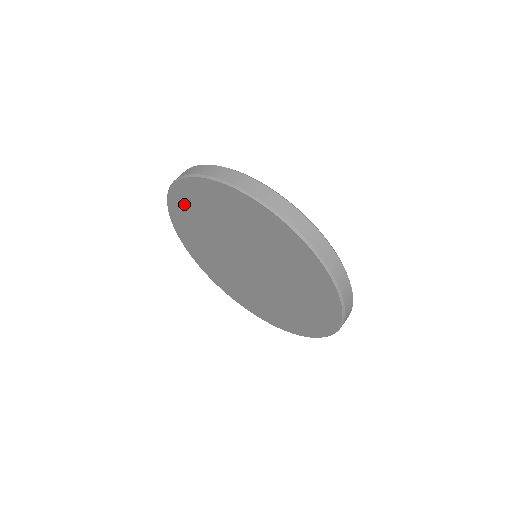
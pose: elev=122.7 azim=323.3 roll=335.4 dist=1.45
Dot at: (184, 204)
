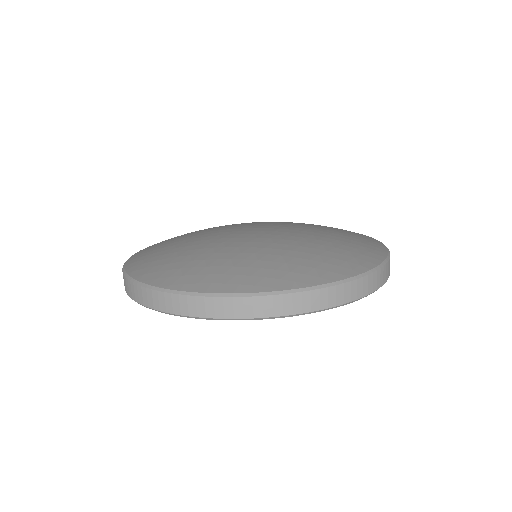
Dot at: occluded
